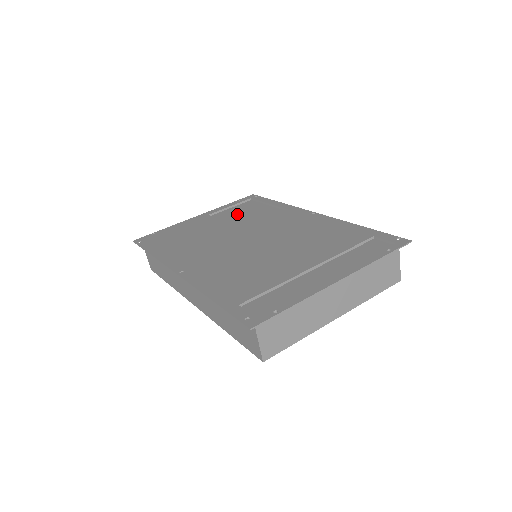
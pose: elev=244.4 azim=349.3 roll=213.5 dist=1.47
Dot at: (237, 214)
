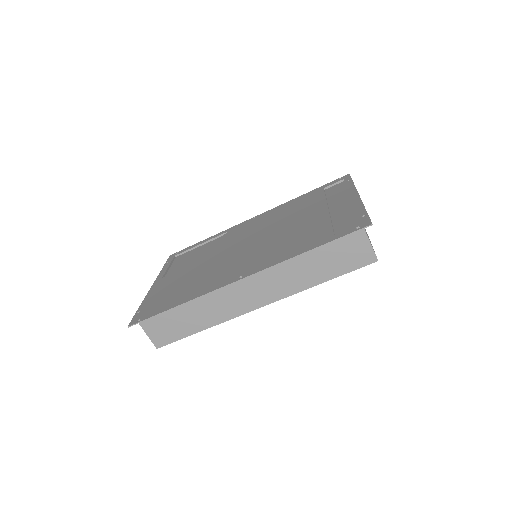
Dot at: (188, 261)
